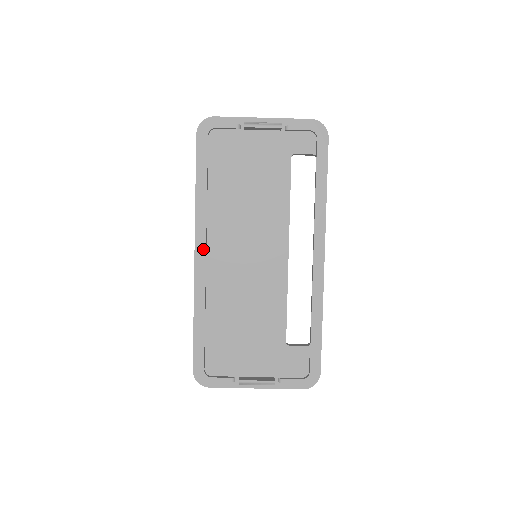
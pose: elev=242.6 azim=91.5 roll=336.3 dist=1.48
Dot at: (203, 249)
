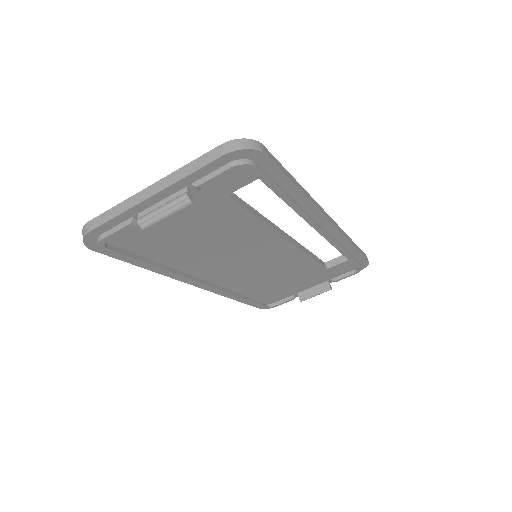
Dot at: (202, 285)
